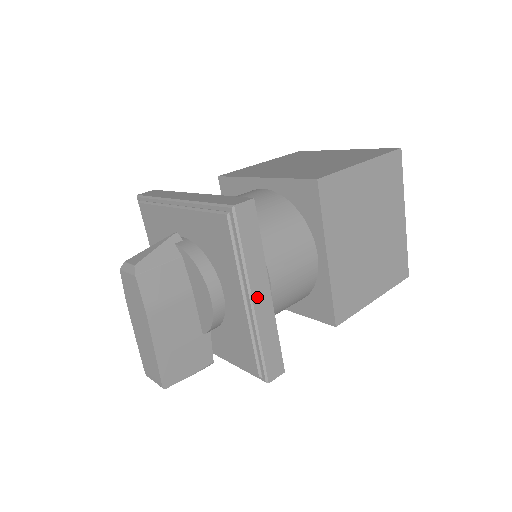
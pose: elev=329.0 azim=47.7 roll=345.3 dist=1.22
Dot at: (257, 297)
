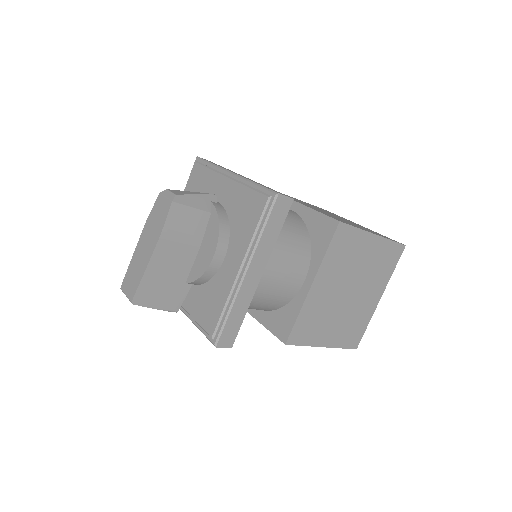
Dot at: (251, 272)
